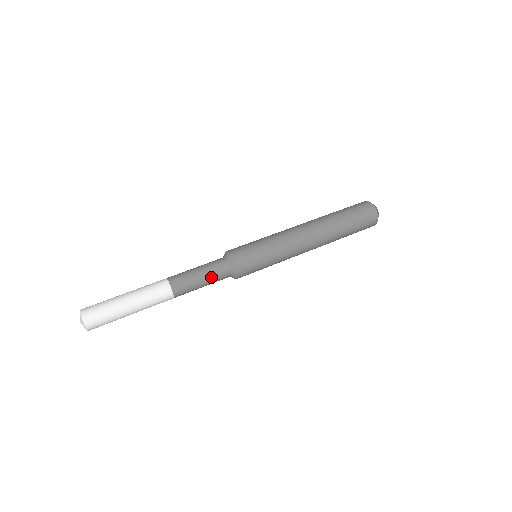
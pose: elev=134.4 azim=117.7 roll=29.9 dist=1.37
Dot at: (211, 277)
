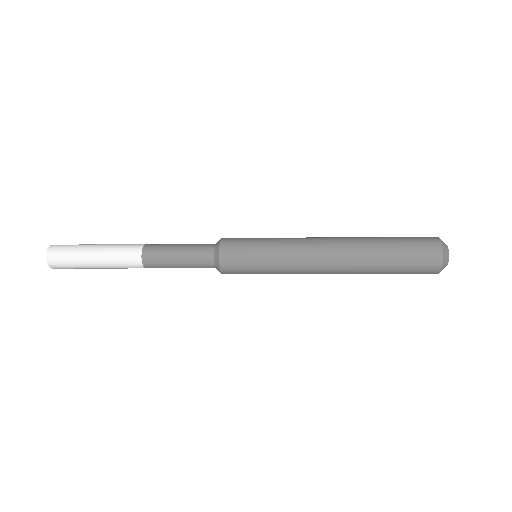
Dot at: (189, 261)
